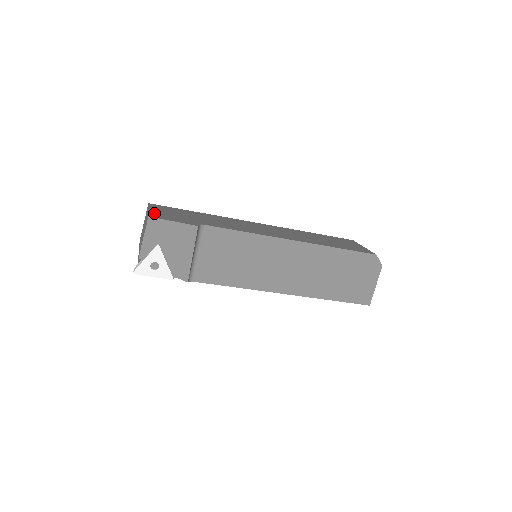
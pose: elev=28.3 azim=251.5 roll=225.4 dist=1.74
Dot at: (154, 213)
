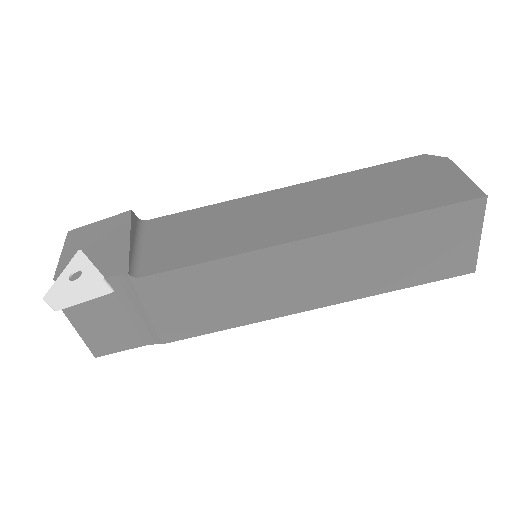
Dot at: occluded
